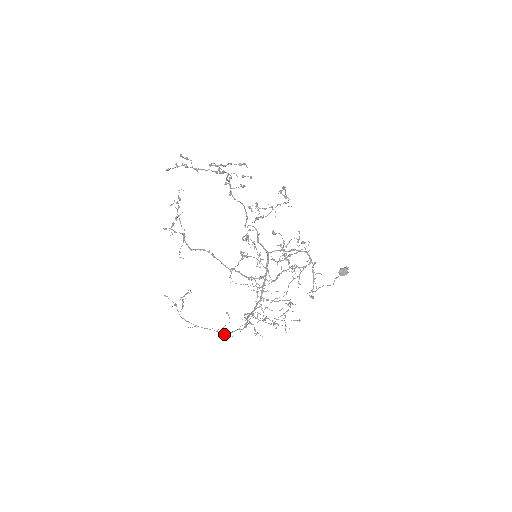
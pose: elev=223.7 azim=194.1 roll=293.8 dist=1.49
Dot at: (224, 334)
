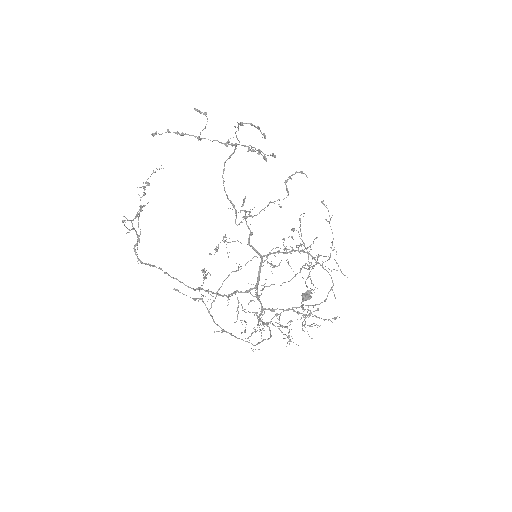
Dot at: occluded
